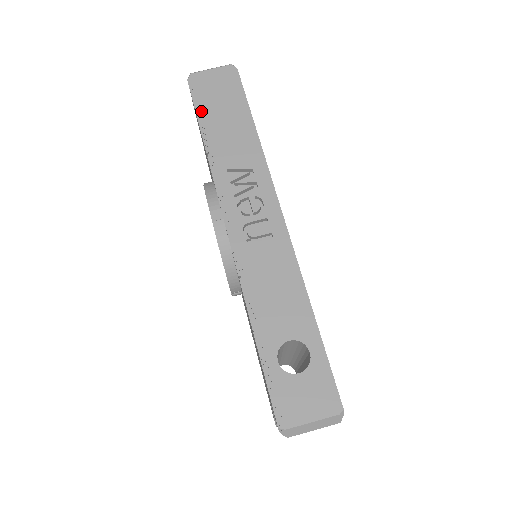
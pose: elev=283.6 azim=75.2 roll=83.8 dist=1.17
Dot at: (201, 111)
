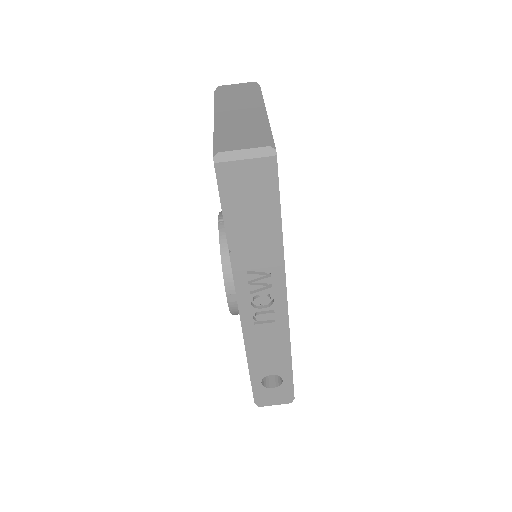
Dot at: (228, 212)
